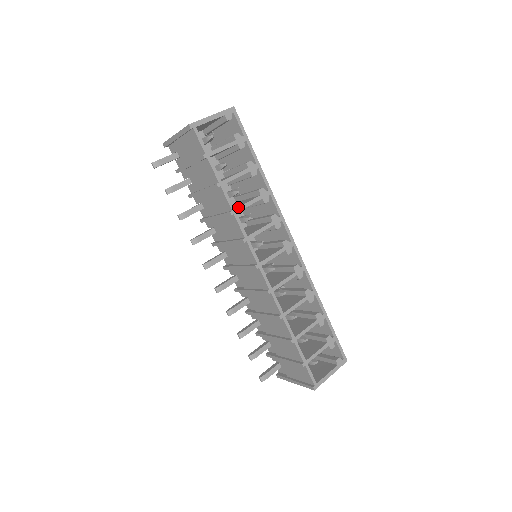
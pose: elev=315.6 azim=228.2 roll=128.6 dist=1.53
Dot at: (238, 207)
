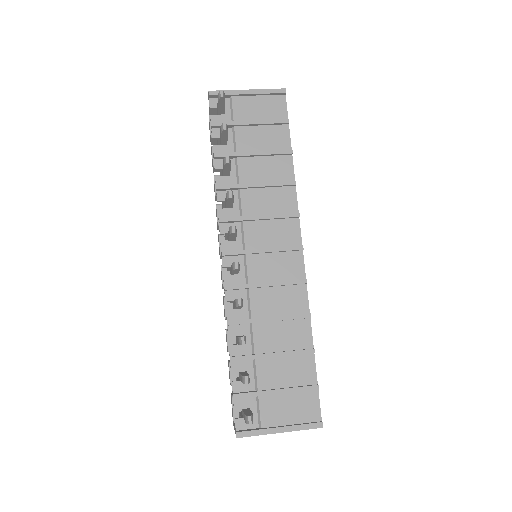
Dot at: occluded
